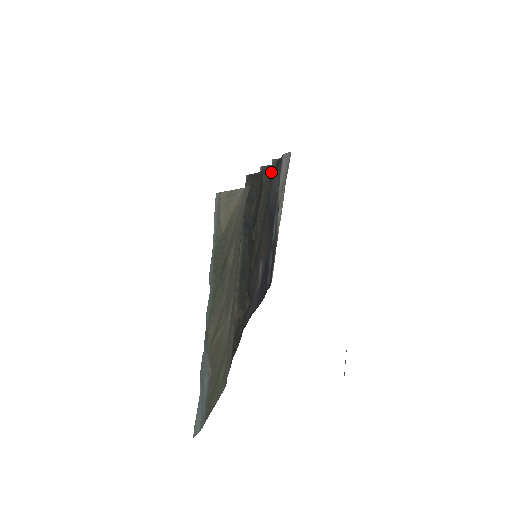
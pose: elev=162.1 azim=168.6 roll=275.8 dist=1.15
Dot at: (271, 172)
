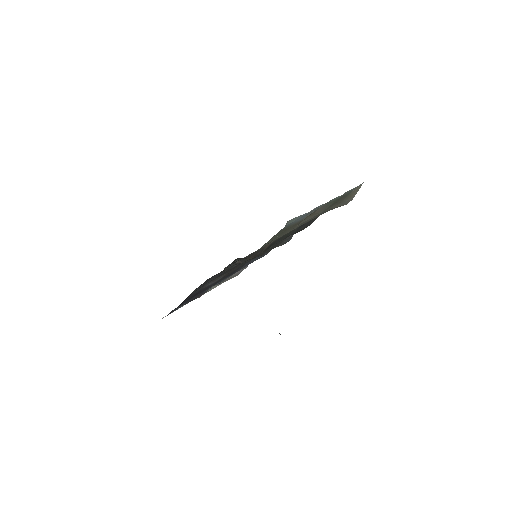
Dot at: (287, 241)
